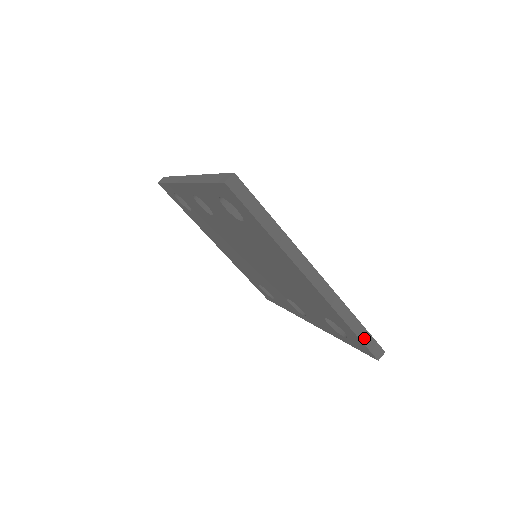
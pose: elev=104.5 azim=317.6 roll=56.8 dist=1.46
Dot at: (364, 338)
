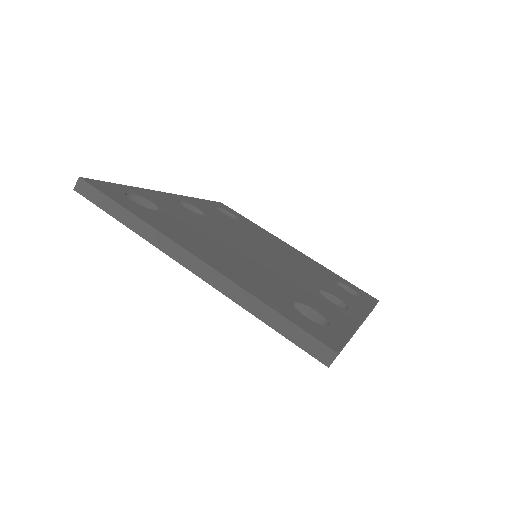
Dot at: (290, 334)
